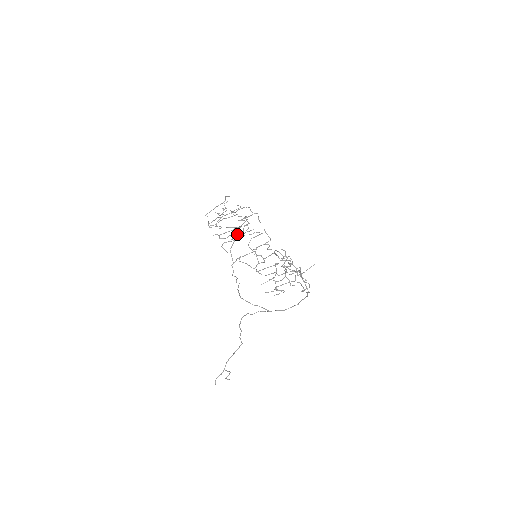
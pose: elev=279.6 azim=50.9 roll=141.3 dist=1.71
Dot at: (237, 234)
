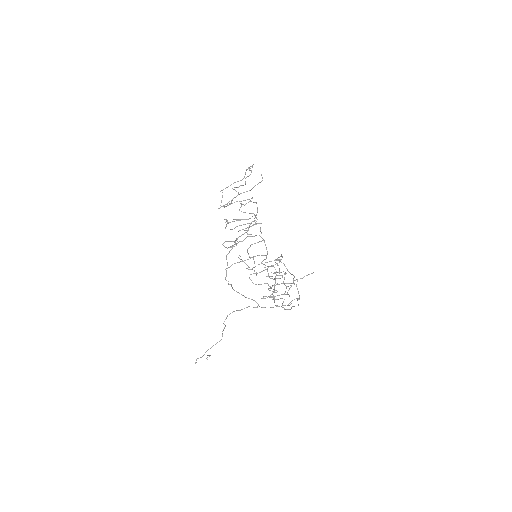
Dot at: (235, 244)
